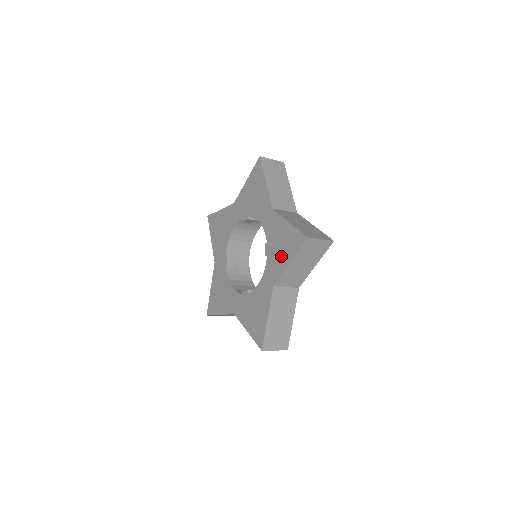
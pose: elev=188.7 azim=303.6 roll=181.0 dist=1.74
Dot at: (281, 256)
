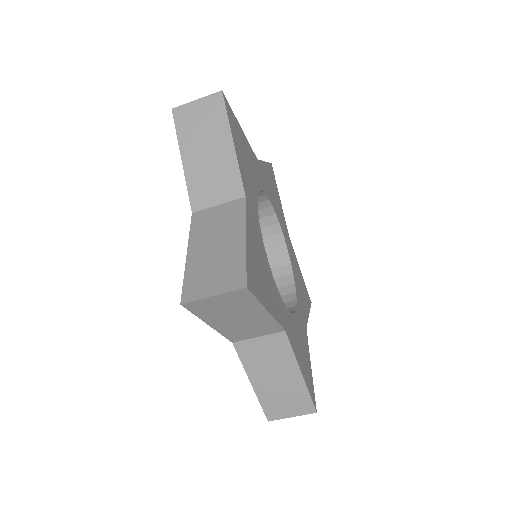
Dot at: occluded
